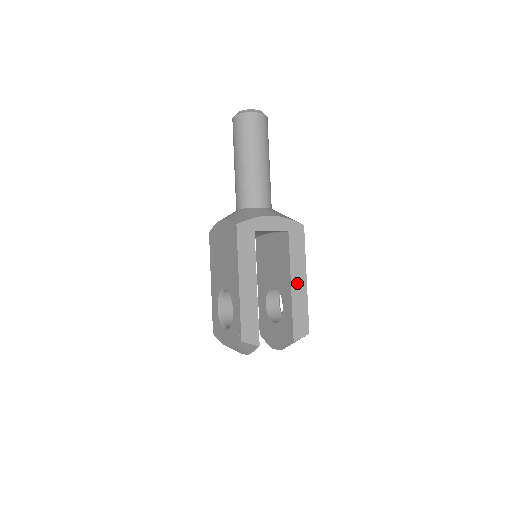
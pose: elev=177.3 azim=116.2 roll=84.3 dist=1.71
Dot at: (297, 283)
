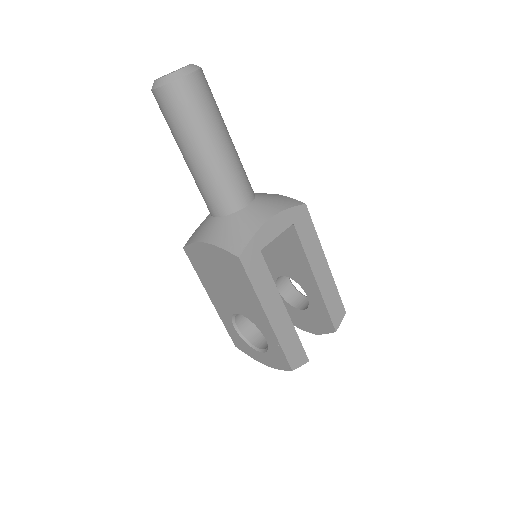
Dot at: (320, 273)
